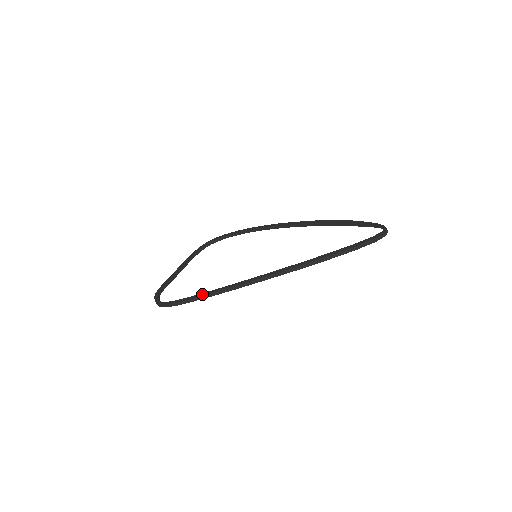
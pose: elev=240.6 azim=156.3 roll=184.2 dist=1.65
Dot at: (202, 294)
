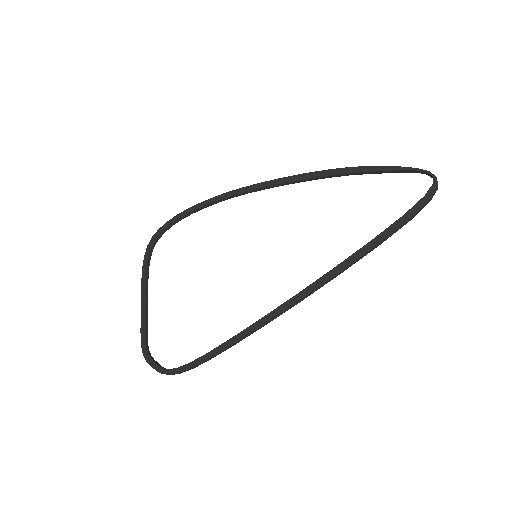
Dot at: (225, 345)
